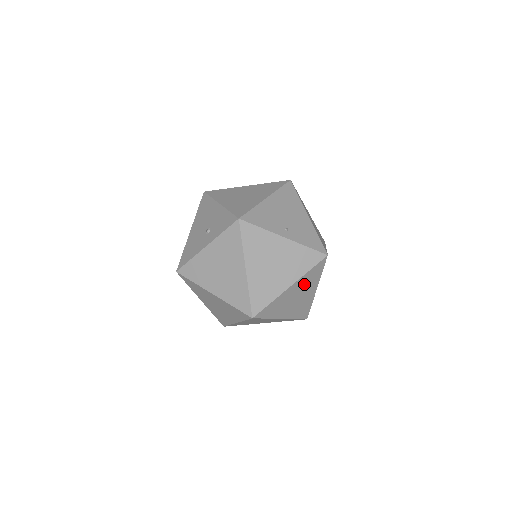
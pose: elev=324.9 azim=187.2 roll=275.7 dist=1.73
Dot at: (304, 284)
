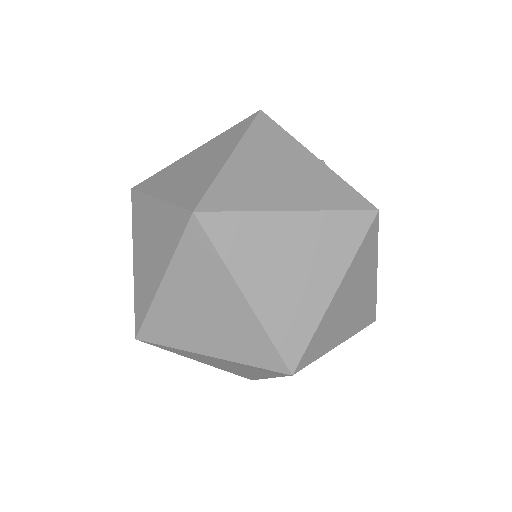
Dot at: (317, 241)
